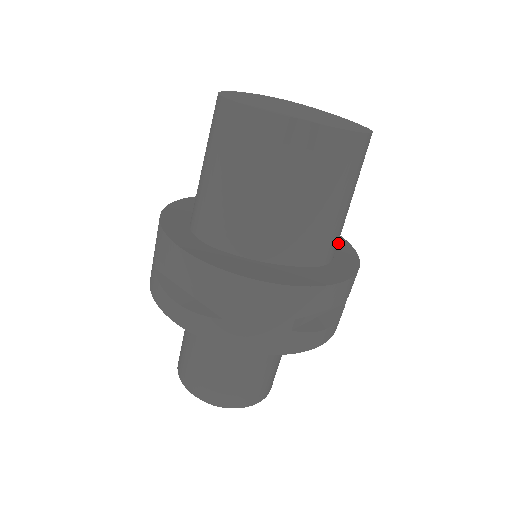
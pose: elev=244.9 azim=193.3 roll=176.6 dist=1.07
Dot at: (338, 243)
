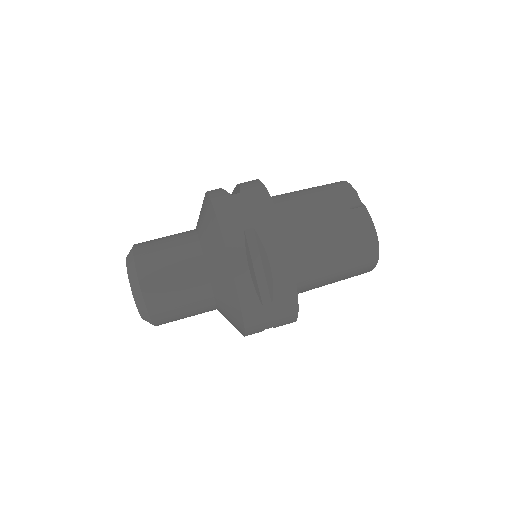
Dot at: occluded
